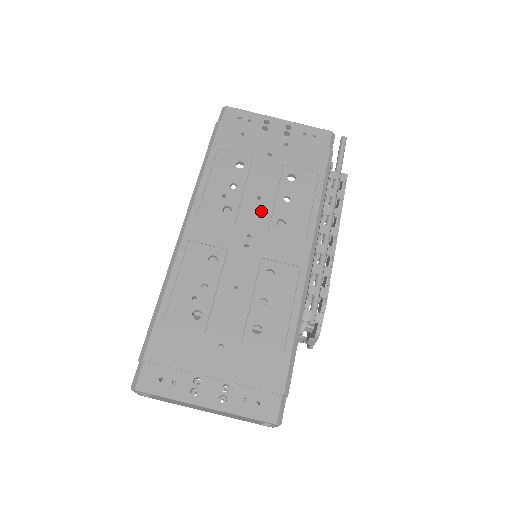
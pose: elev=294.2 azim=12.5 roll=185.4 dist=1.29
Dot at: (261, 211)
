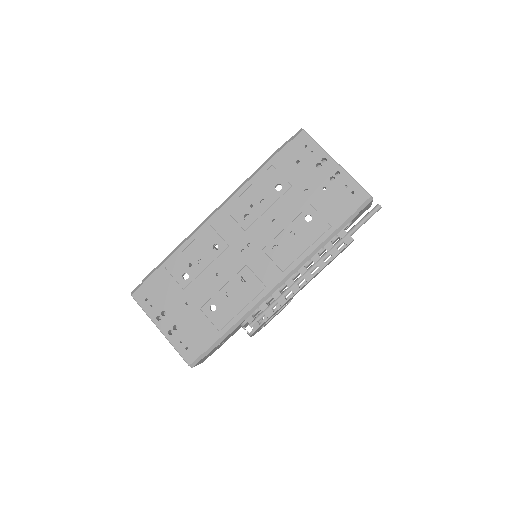
Dot at: (269, 231)
